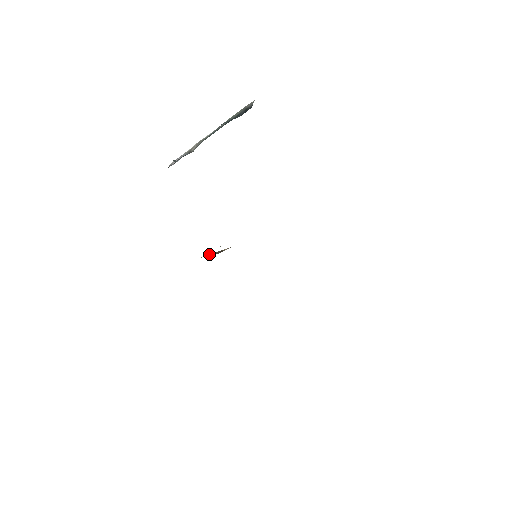
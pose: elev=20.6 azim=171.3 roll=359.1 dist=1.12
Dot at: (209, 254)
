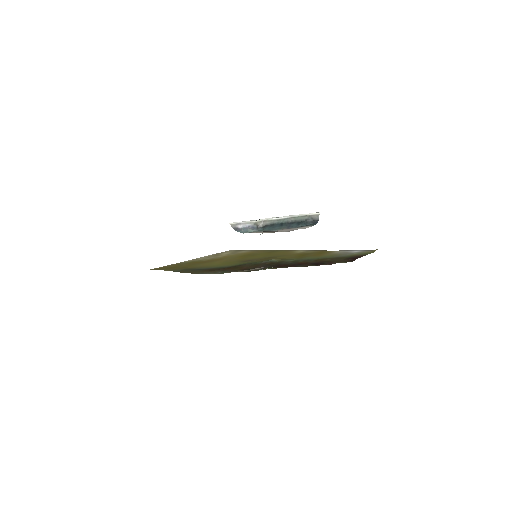
Dot at: (246, 270)
